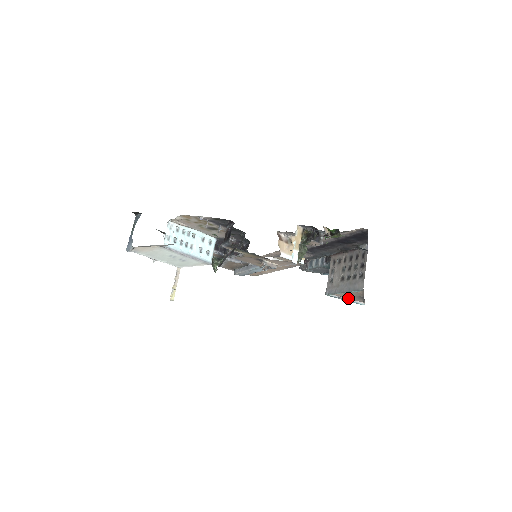
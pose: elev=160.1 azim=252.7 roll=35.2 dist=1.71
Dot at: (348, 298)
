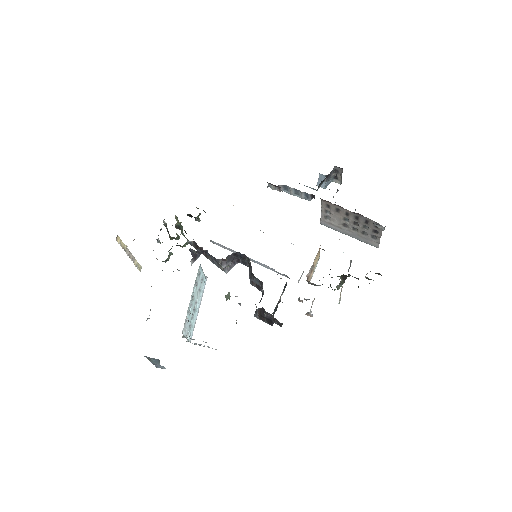
Dot at: occluded
